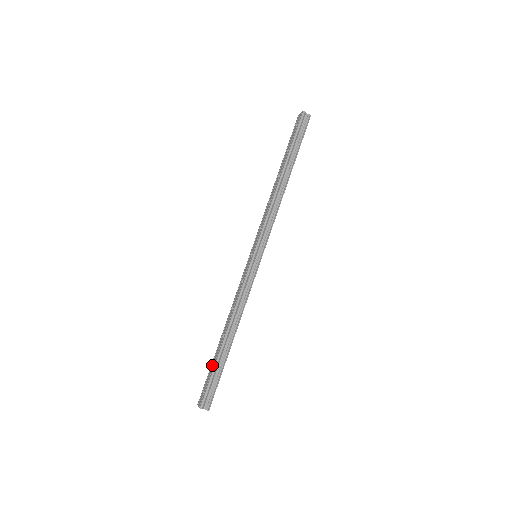
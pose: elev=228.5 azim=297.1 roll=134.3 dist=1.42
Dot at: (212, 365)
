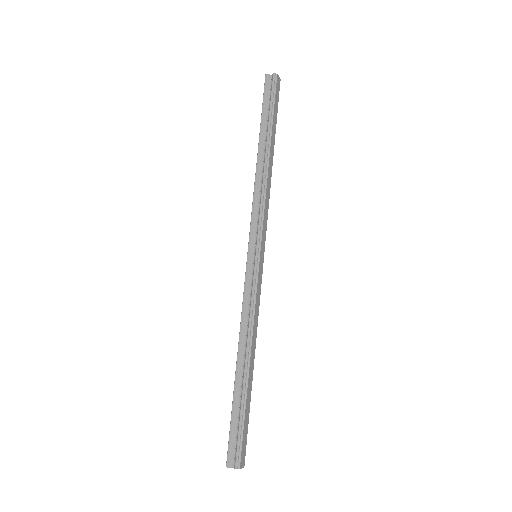
Dot at: occluded
